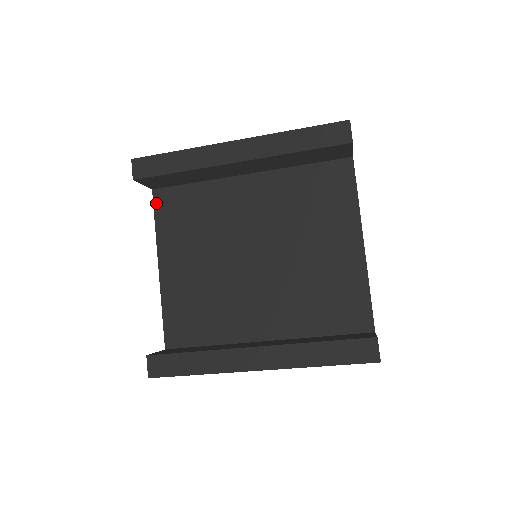
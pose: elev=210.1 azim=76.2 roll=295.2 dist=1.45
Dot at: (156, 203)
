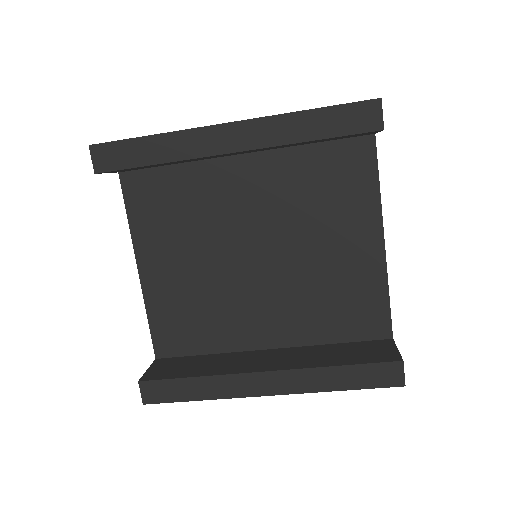
Dot at: (125, 190)
